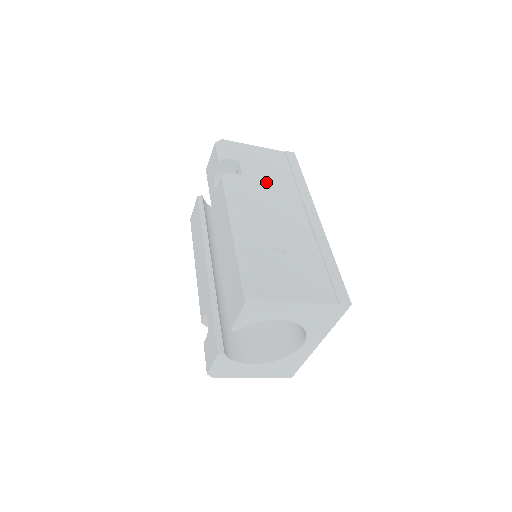
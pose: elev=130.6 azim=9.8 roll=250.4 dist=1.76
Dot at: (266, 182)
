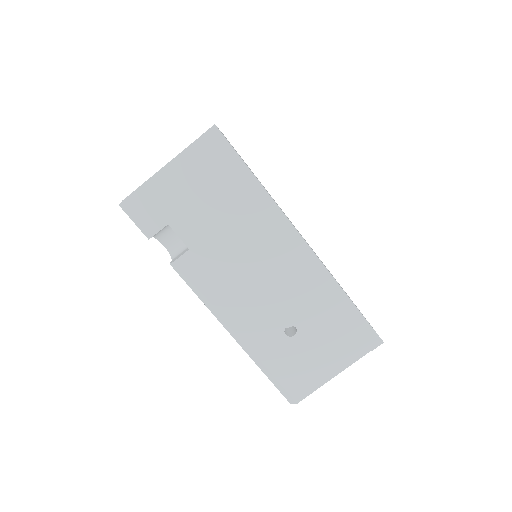
Dot at: (219, 234)
